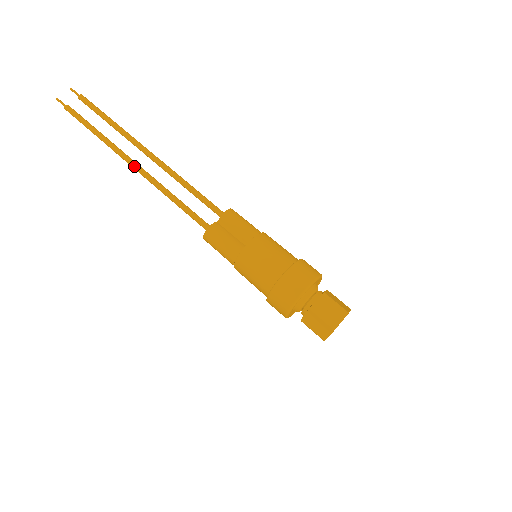
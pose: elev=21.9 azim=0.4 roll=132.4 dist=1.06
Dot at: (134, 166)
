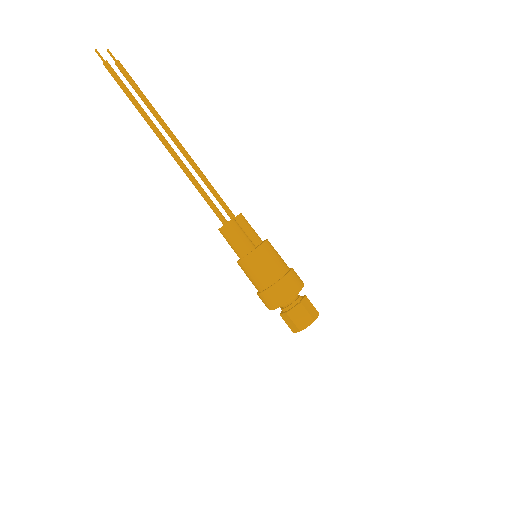
Dot at: (168, 145)
